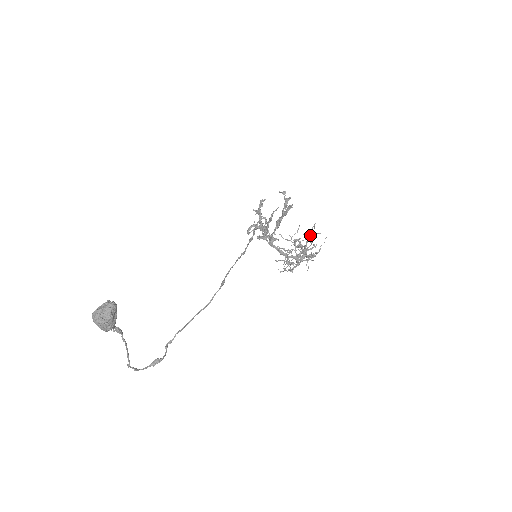
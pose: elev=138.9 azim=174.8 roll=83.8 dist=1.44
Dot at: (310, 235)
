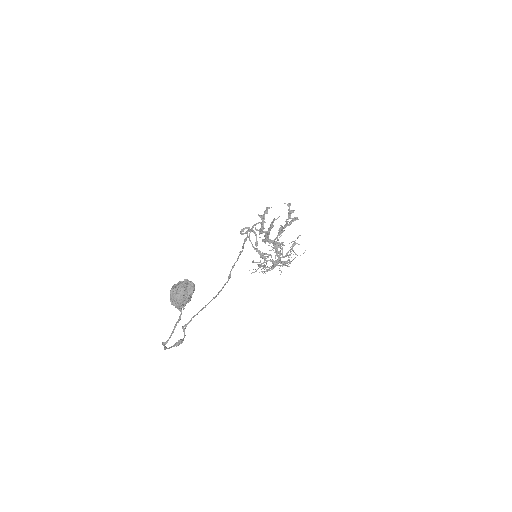
Dot at: (294, 245)
